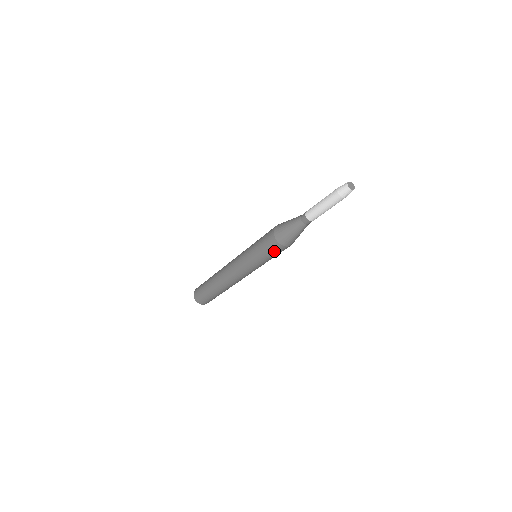
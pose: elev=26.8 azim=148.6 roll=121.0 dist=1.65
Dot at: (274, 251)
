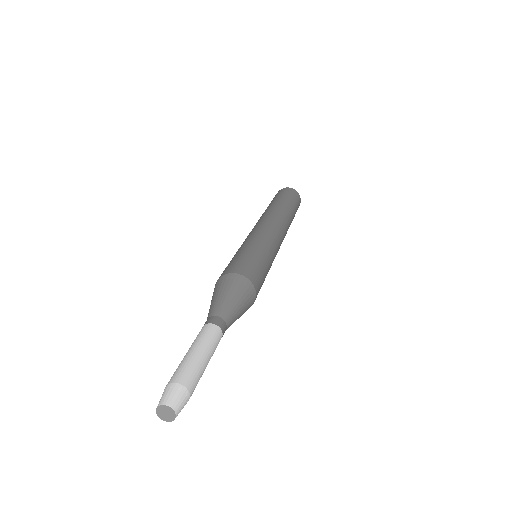
Dot at: occluded
